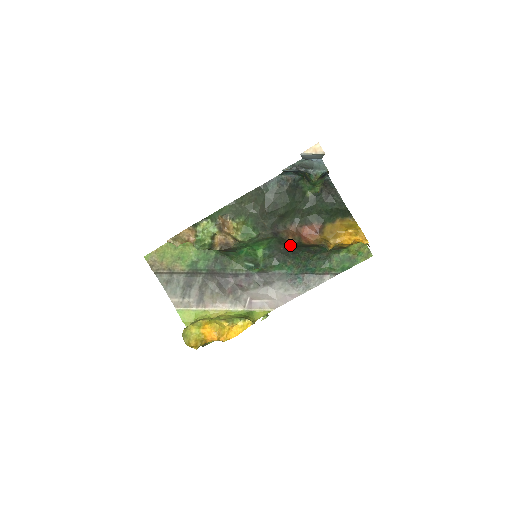
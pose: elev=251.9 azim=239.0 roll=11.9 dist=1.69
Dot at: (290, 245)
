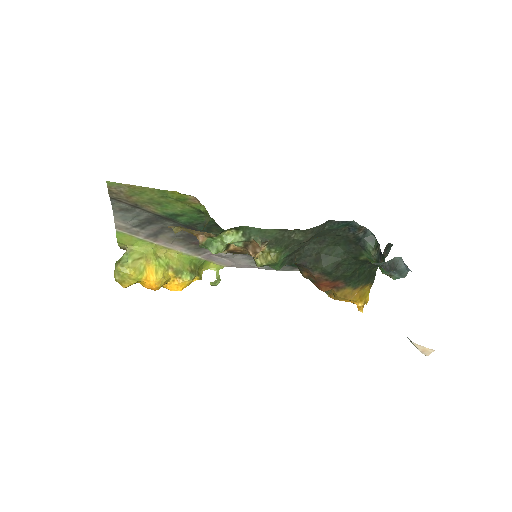
Dot at: occluded
